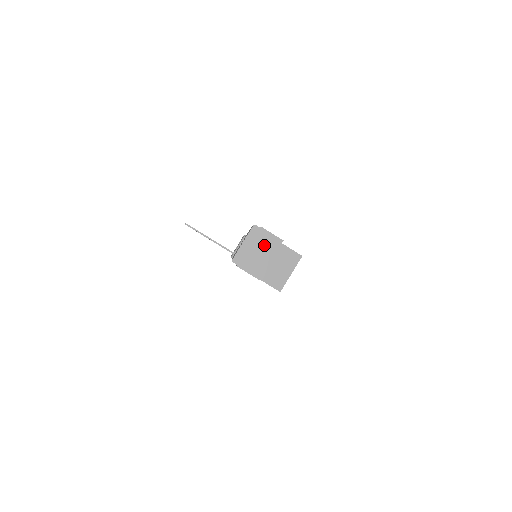
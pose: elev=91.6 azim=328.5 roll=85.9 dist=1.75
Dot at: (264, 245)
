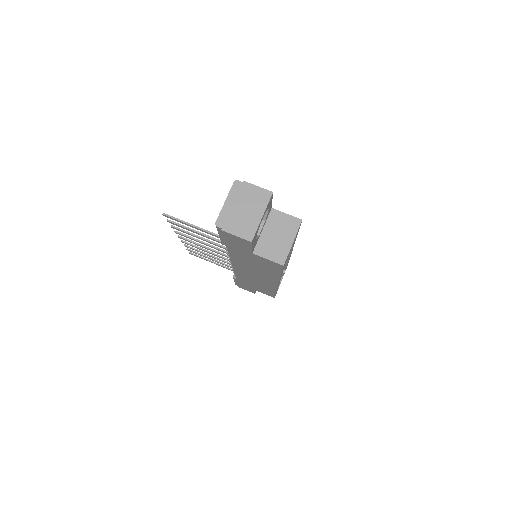
Dot at: (251, 201)
